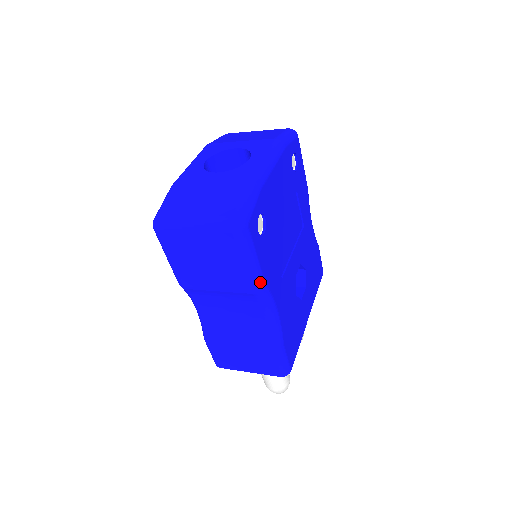
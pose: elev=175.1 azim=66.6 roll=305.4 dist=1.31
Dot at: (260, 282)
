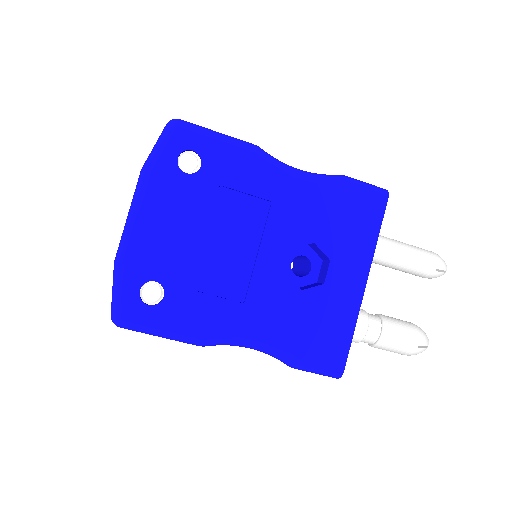
Dot at: (193, 340)
